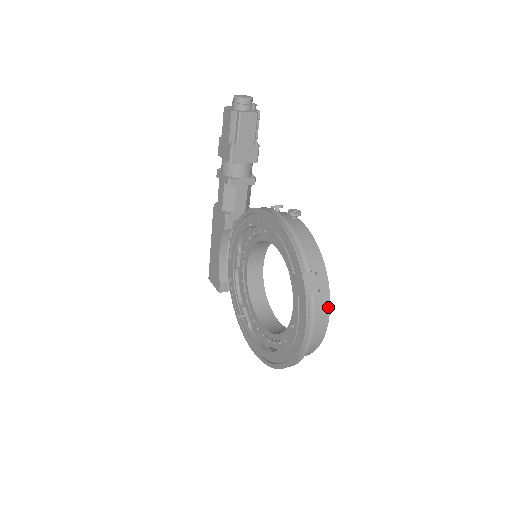
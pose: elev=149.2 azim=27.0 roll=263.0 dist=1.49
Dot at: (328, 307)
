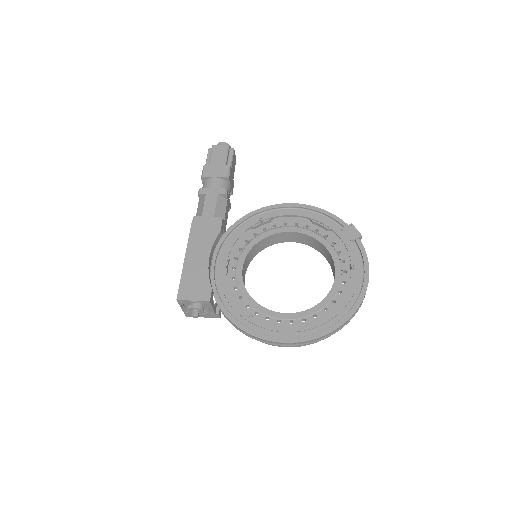
Dot at: occluded
